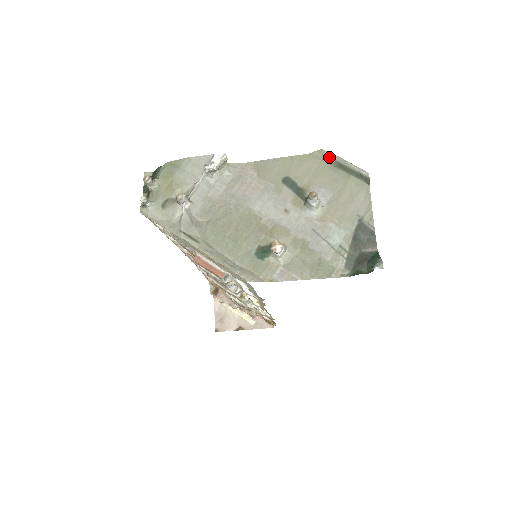
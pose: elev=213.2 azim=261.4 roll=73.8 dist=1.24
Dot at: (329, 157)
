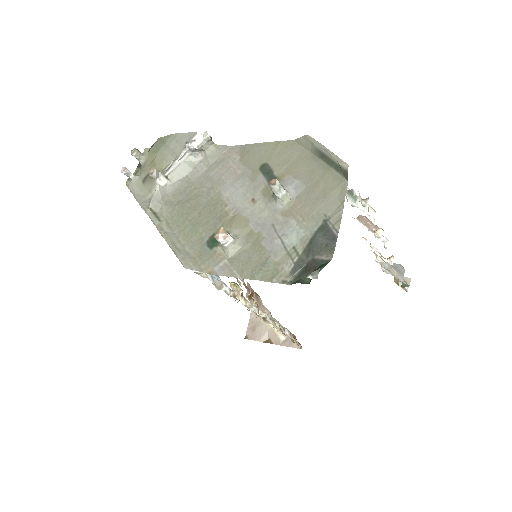
Dot at: (312, 144)
